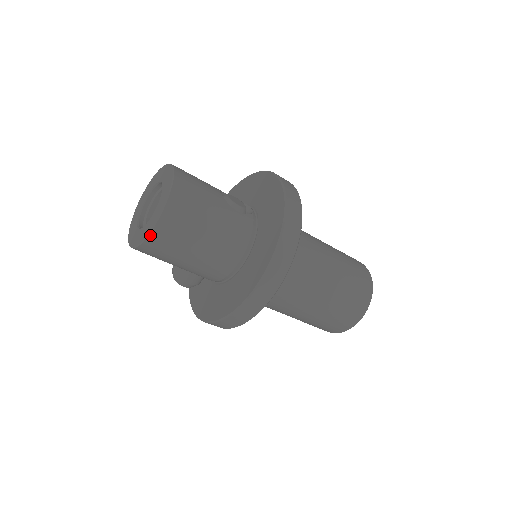
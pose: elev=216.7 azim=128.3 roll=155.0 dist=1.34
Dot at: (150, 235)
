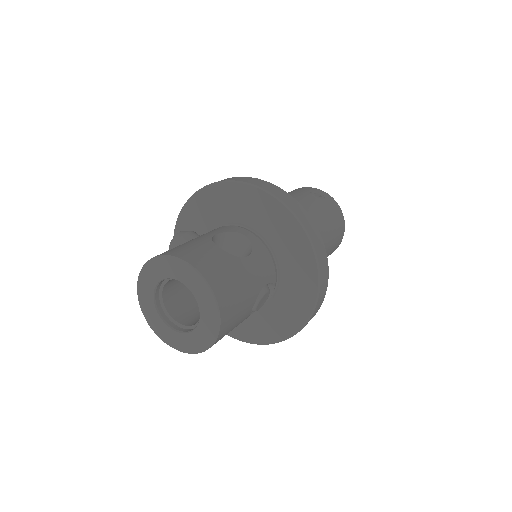
Dot at: (159, 335)
